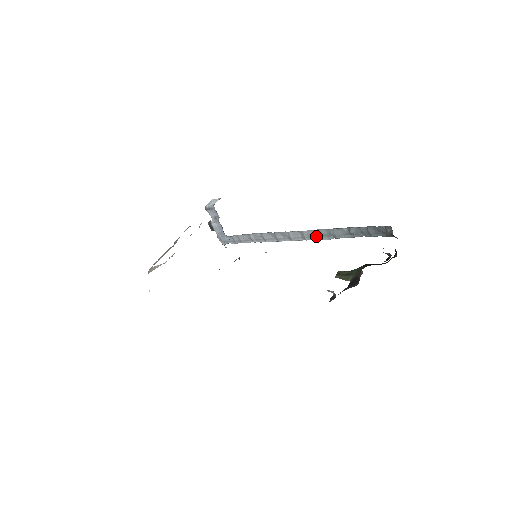
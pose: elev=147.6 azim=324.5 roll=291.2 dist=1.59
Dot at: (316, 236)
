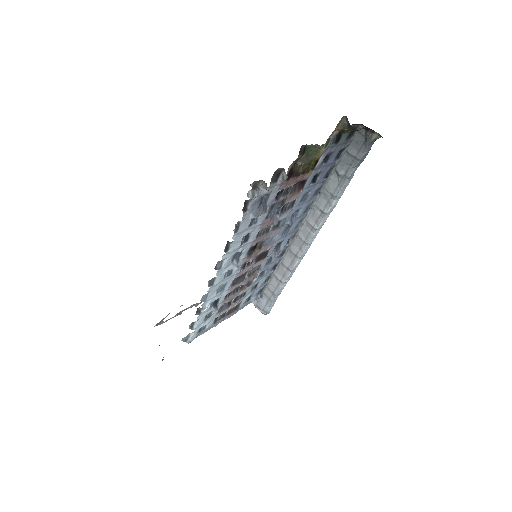
Dot at: (320, 214)
